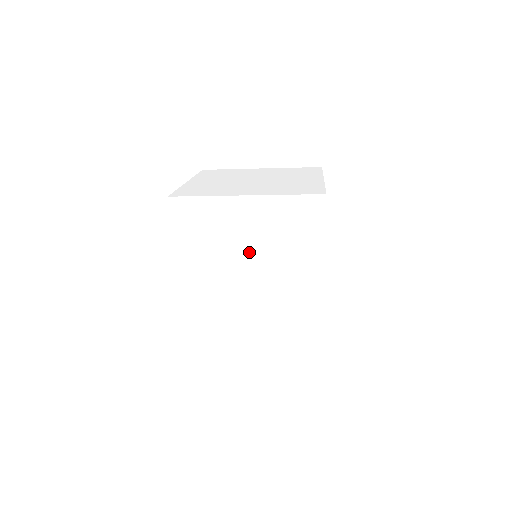
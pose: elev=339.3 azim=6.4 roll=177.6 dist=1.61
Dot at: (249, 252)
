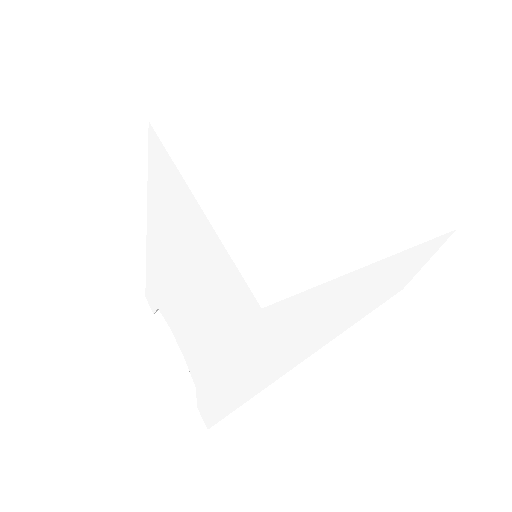
Dot at: (190, 260)
